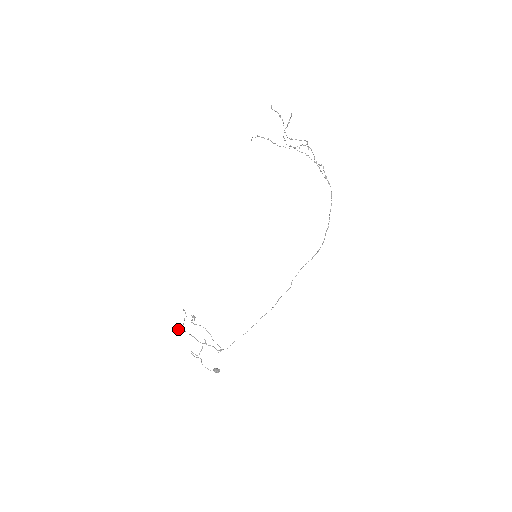
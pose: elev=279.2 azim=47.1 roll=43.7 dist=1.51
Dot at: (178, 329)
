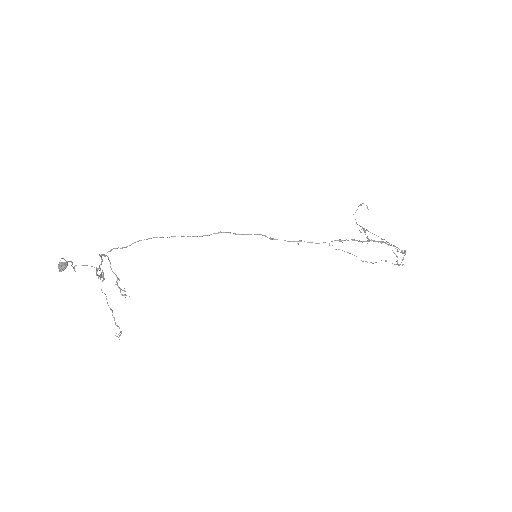
Dot at: (100, 269)
